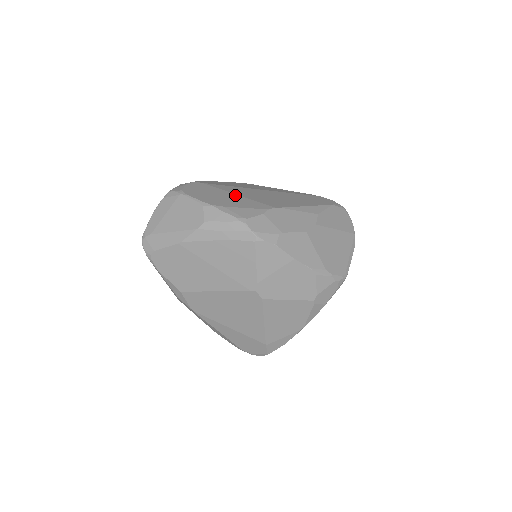
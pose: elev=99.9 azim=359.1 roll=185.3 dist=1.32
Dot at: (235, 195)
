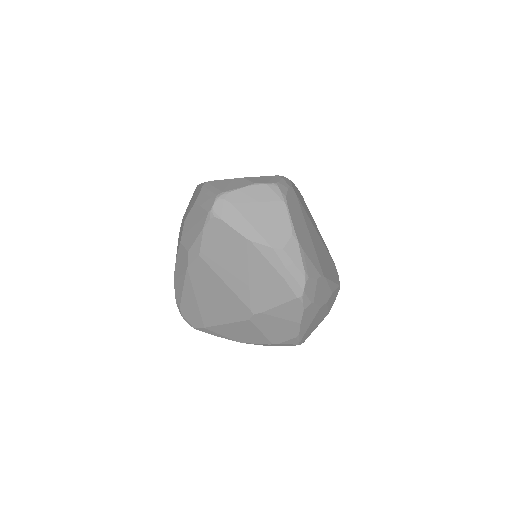
Dot at: (309, 235)
